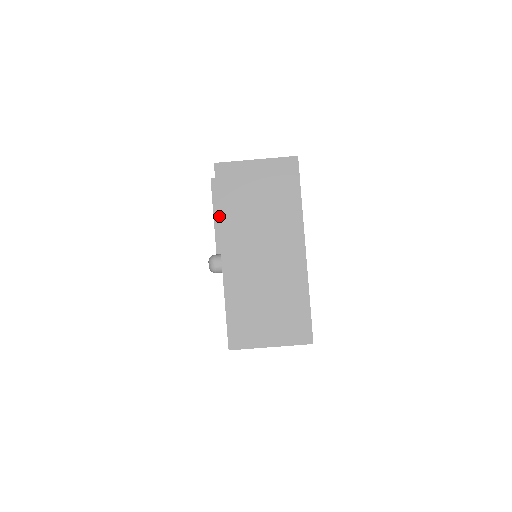
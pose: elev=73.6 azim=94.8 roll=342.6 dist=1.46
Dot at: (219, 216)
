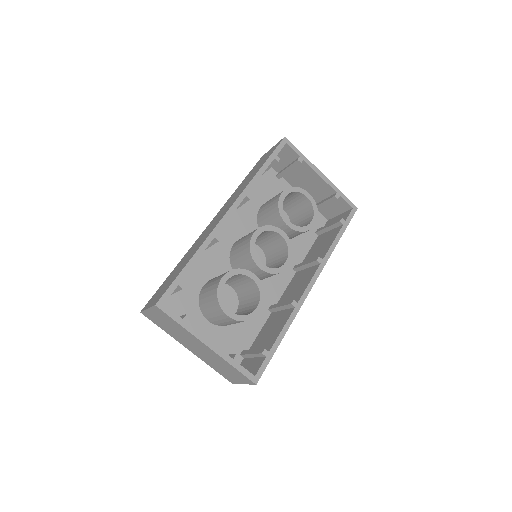
Dot at: (168, 333)
